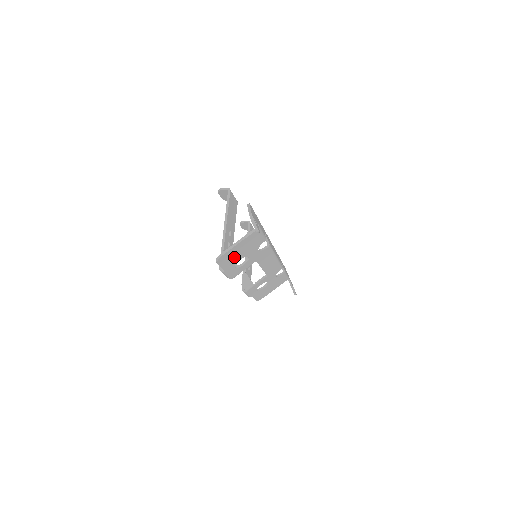
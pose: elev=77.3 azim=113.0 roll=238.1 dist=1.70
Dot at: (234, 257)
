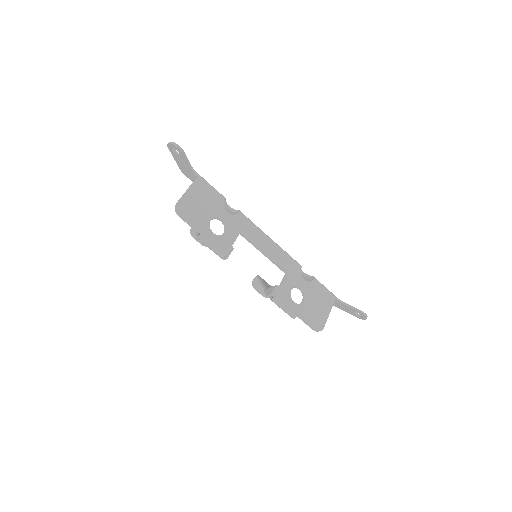
Dot at: (198, 213)
